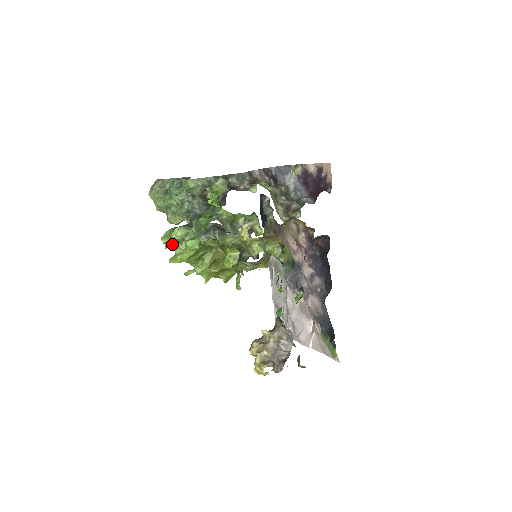
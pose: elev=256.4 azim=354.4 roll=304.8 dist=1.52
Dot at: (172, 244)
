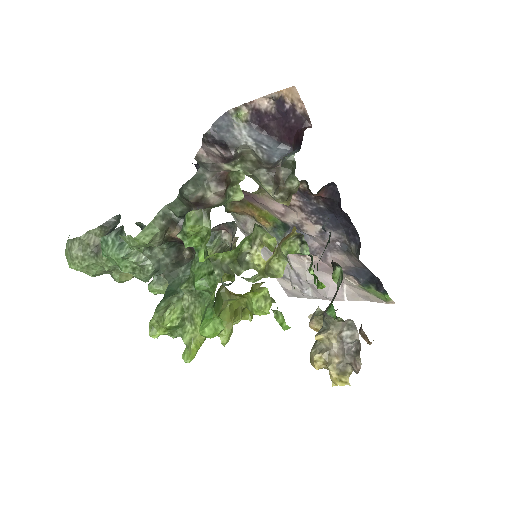
Dot at: (170, 334)
